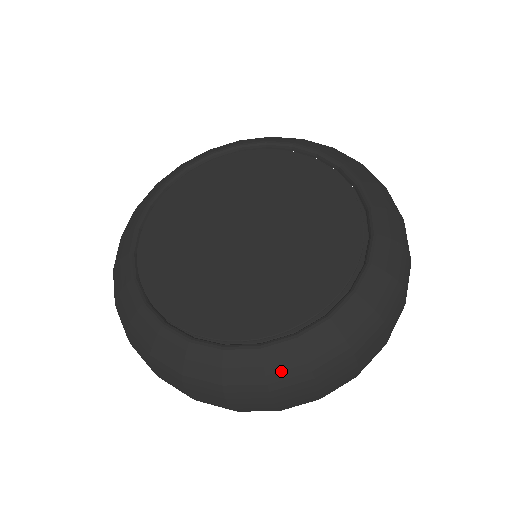
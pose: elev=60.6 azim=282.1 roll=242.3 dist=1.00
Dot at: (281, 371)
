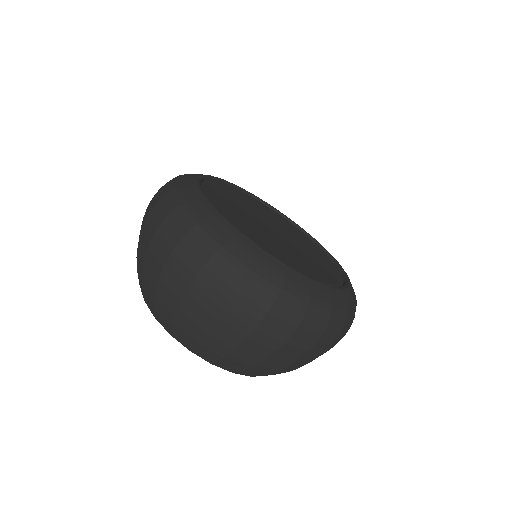
Dot at: (318, 300)
